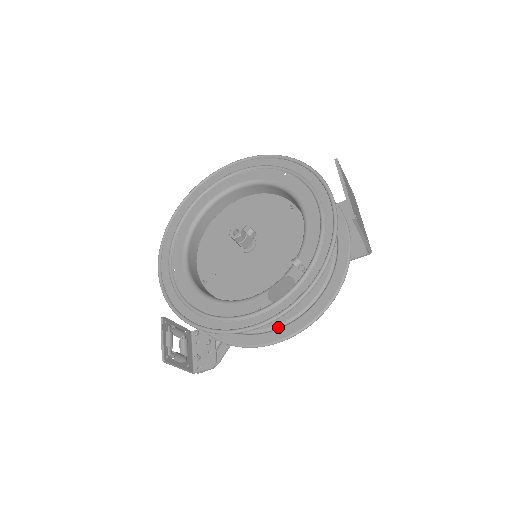
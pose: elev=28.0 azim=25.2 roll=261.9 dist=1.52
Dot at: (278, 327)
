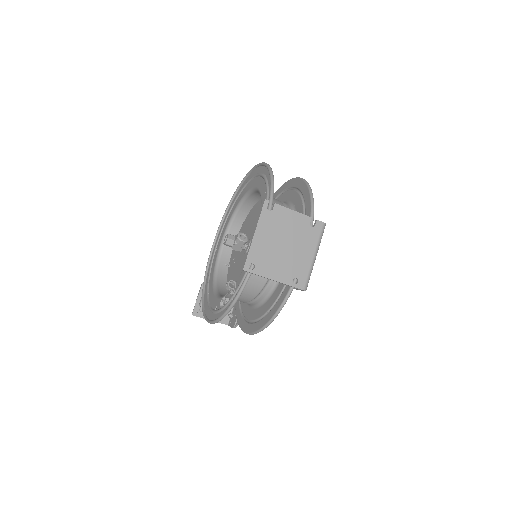
Dot at: (251, 321)
